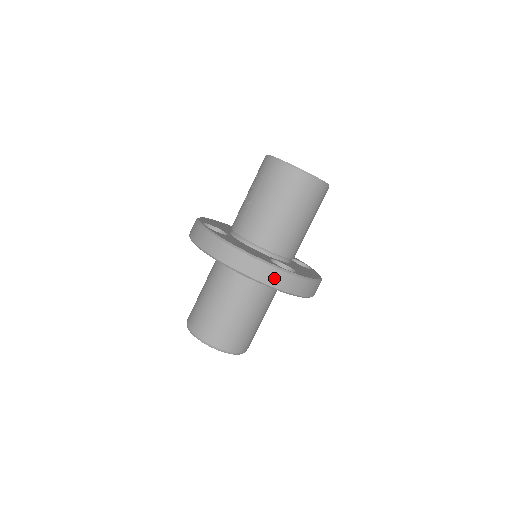
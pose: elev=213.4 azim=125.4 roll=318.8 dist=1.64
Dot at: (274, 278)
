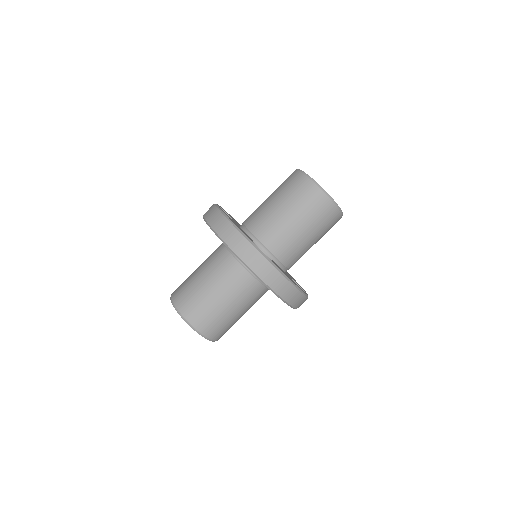
Dot at: (244, 250)
